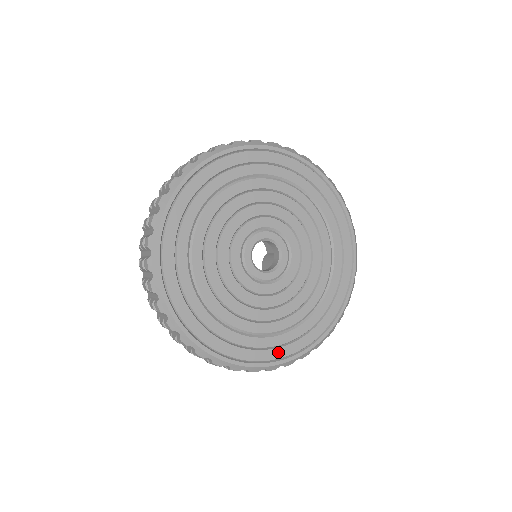
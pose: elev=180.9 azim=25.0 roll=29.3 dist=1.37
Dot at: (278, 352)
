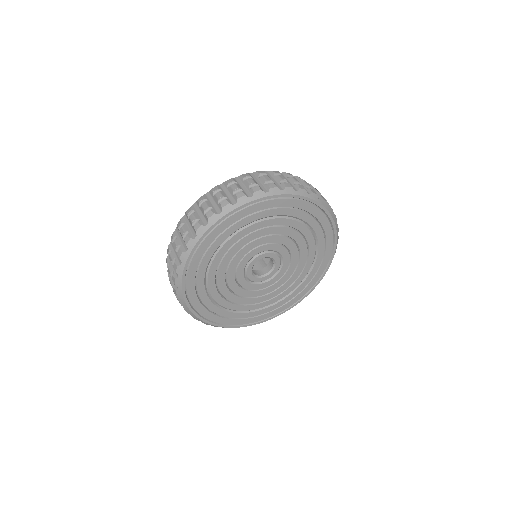
Dot at: (299, 296)
